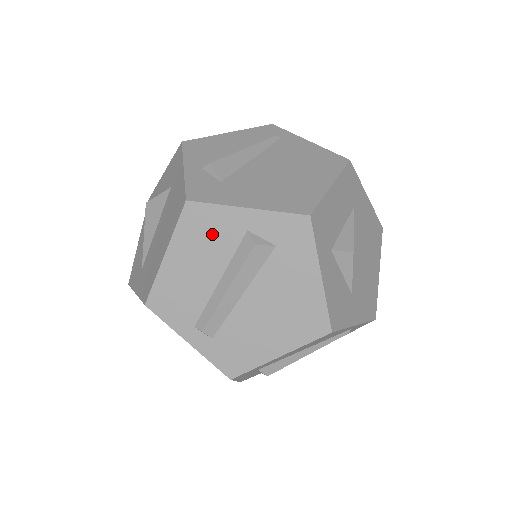
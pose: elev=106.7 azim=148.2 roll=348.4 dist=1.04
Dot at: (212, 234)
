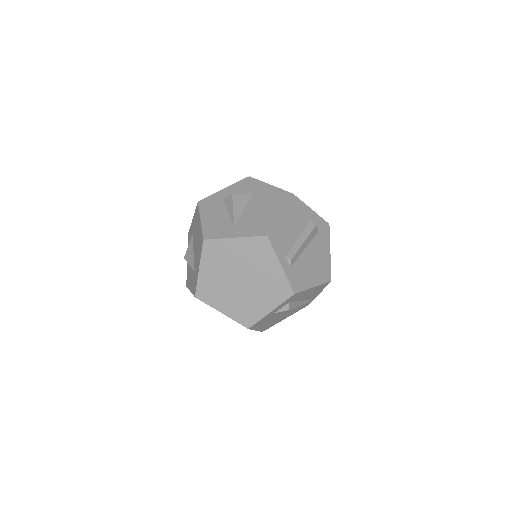
Dot at: (299, 214)
